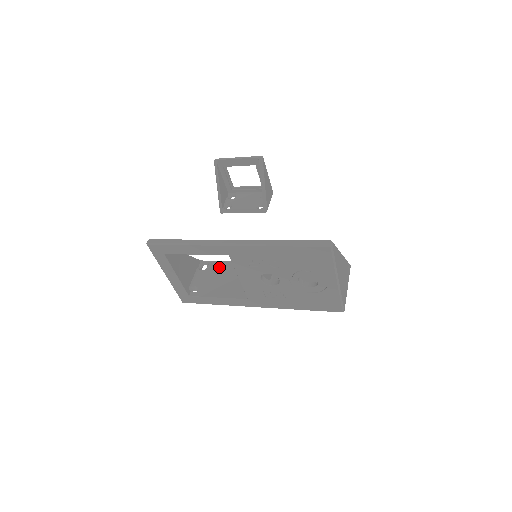
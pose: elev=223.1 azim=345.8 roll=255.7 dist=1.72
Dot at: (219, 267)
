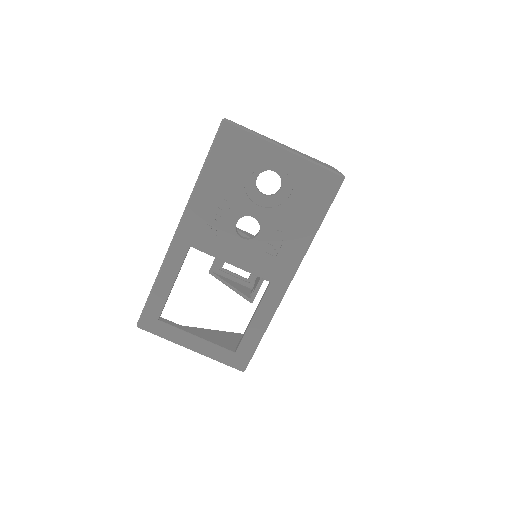
Dot at: occluded
